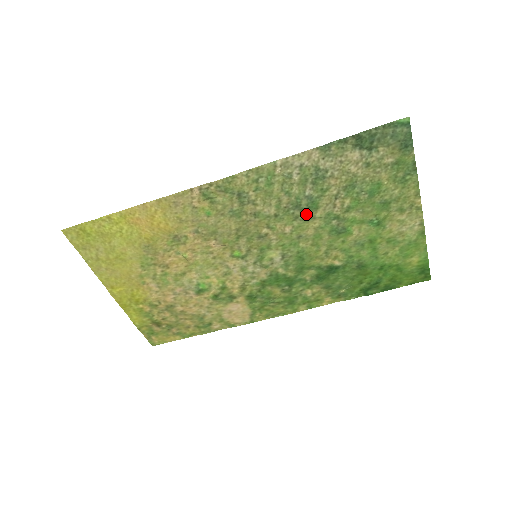
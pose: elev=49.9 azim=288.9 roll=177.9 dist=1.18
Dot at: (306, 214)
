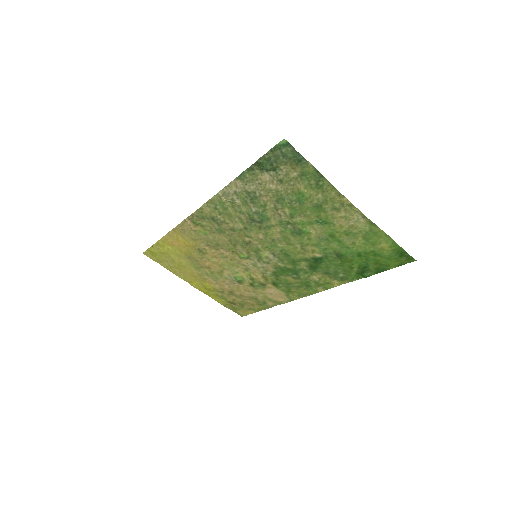
Dot at: (264, 224)
